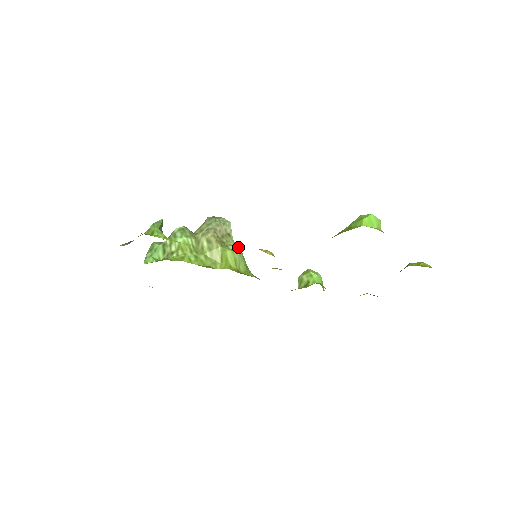
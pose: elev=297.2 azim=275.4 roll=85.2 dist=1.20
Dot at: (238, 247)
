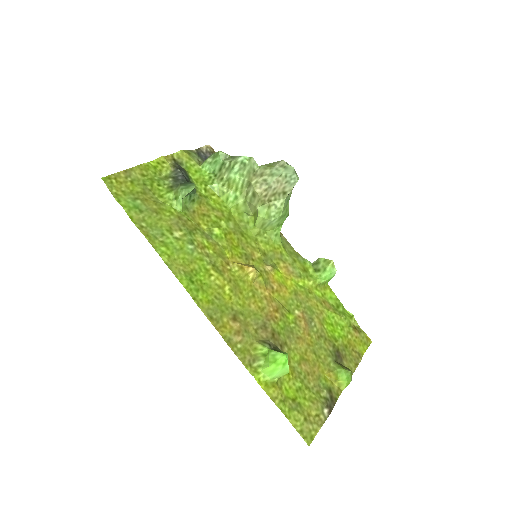
Dot at: (282, 210)
